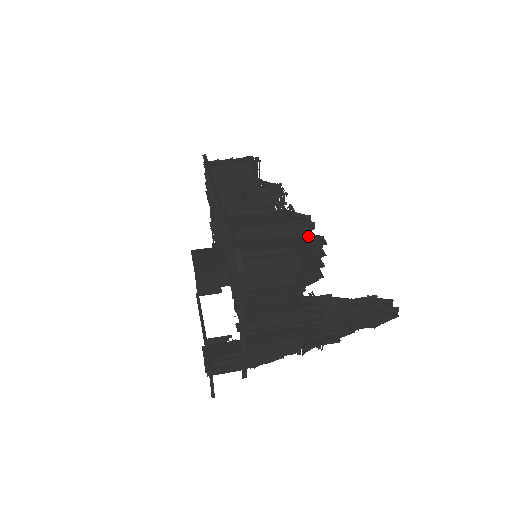
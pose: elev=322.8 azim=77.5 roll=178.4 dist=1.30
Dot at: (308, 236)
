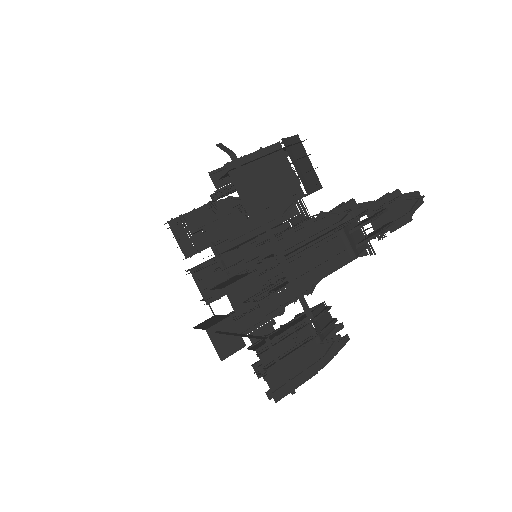
Dot at: occluded
